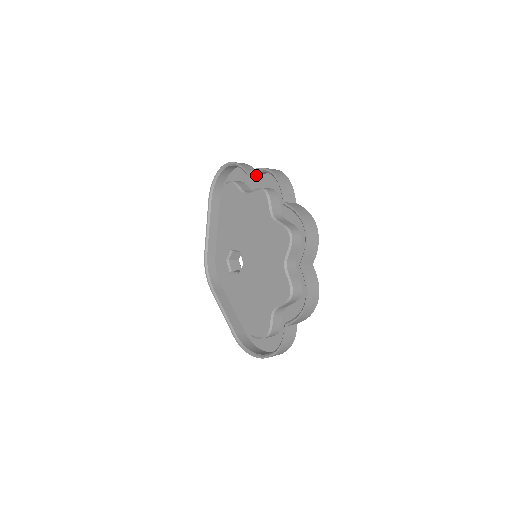
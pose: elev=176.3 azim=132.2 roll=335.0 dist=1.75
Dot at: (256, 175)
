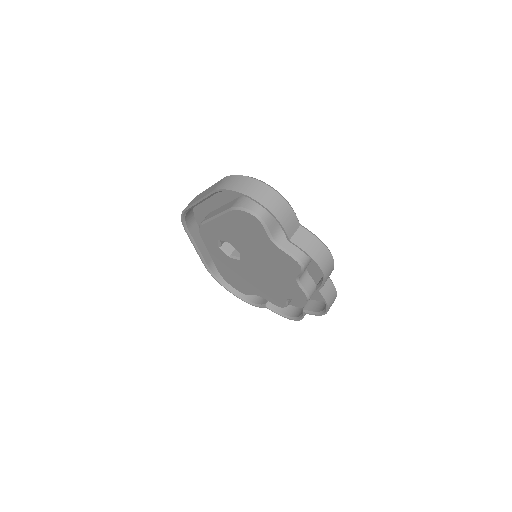
Dot at: (297, 235)
